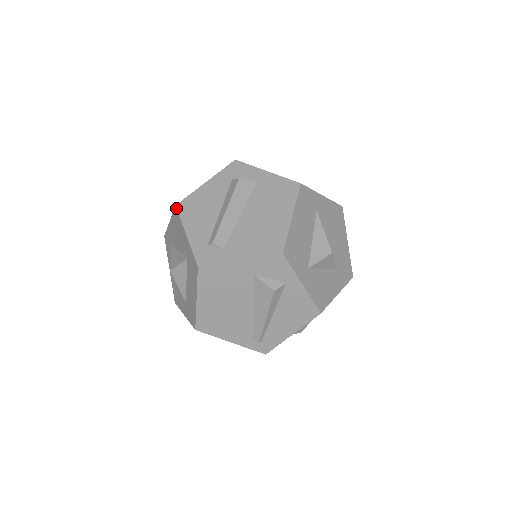
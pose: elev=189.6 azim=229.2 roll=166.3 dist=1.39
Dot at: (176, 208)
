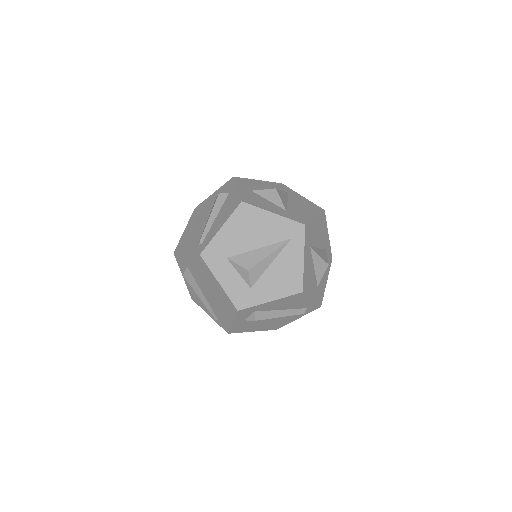
Dot at: occluded
